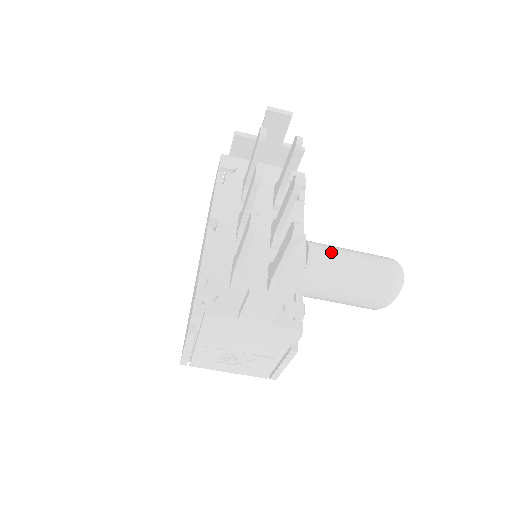
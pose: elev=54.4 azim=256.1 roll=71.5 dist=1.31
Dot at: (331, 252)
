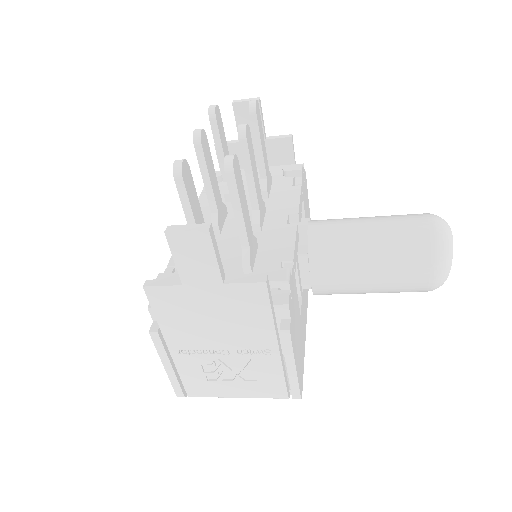
Dot at: (337, 222)
